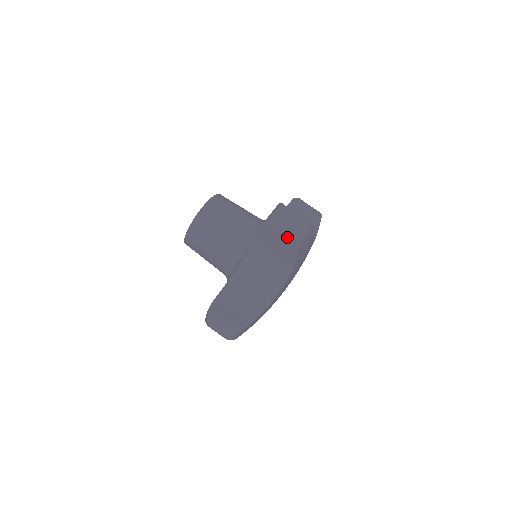
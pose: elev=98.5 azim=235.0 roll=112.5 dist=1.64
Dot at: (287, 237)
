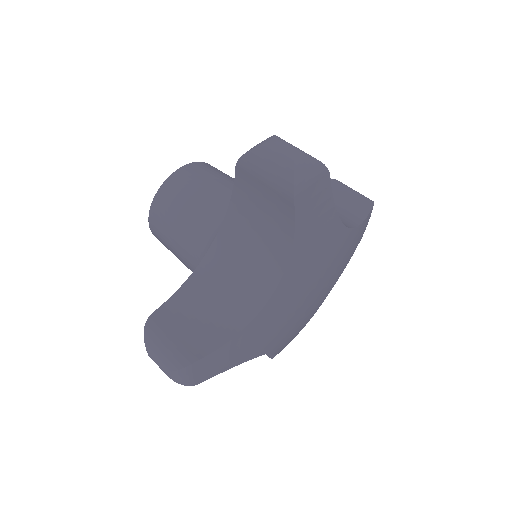
Dot at: (273, 183)
